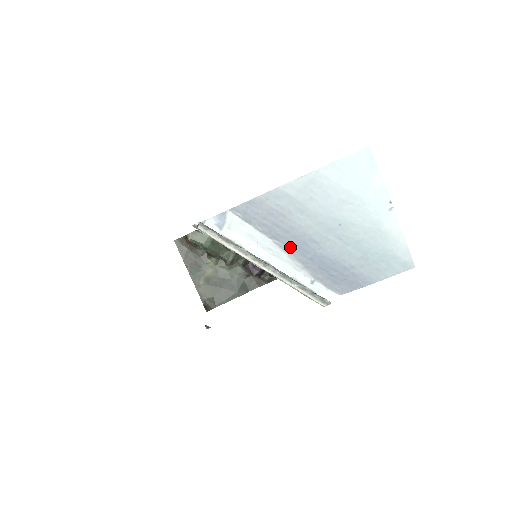
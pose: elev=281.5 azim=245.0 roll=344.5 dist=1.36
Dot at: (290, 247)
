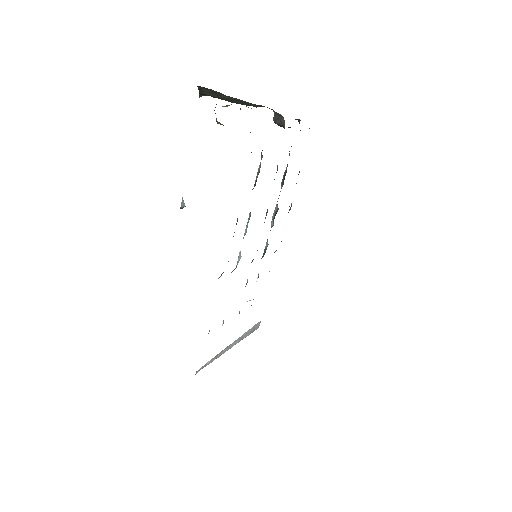
Dot at: occluded
